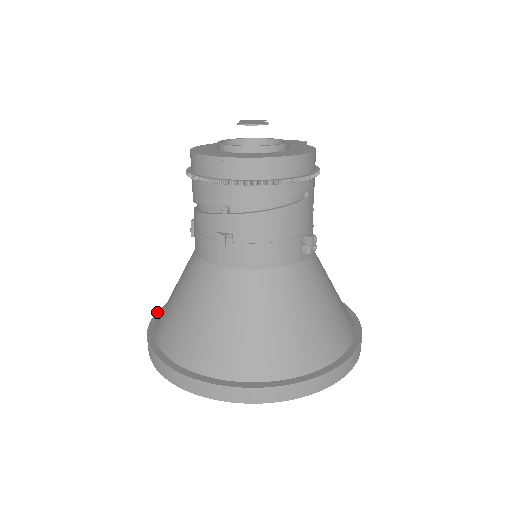
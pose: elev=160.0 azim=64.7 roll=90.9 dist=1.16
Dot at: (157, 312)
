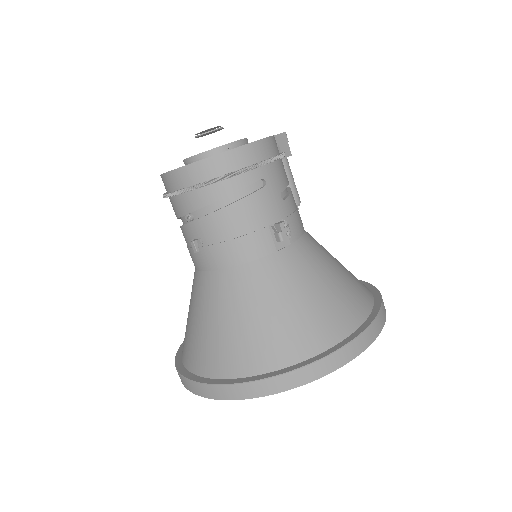
Dot at: occluded
